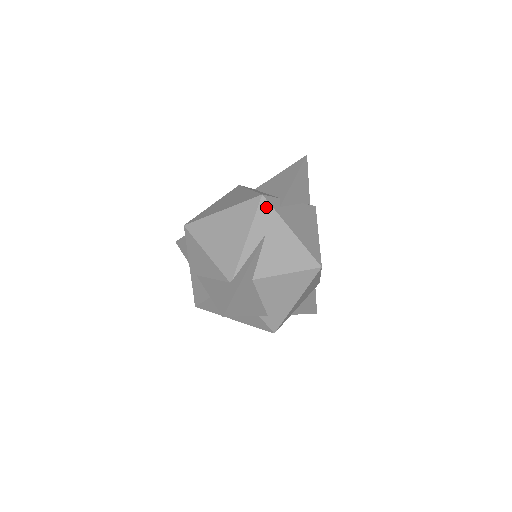
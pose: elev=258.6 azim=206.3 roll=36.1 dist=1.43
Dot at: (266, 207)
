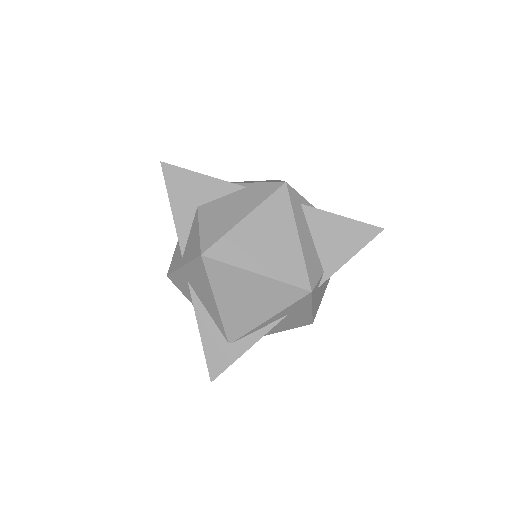
Dot at: (306, 299)
